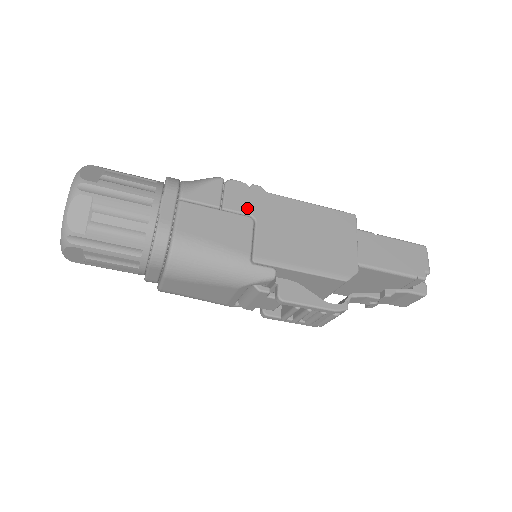
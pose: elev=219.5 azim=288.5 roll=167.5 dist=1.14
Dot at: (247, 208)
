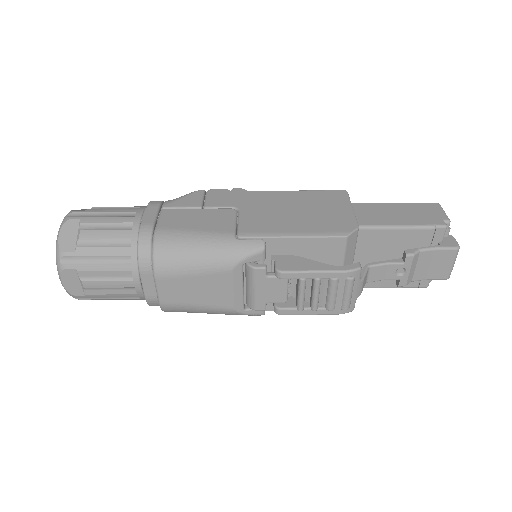
Dot at: (229, 203)
